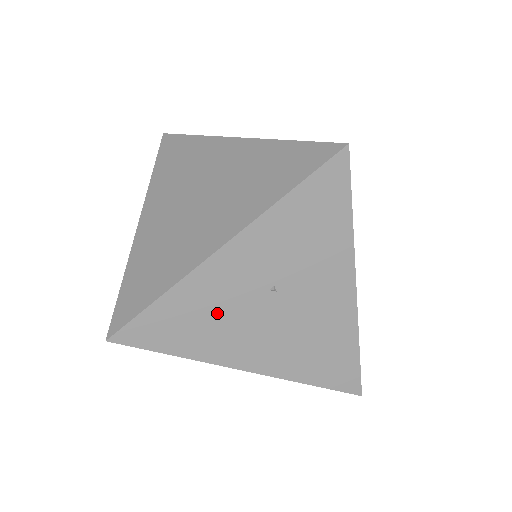
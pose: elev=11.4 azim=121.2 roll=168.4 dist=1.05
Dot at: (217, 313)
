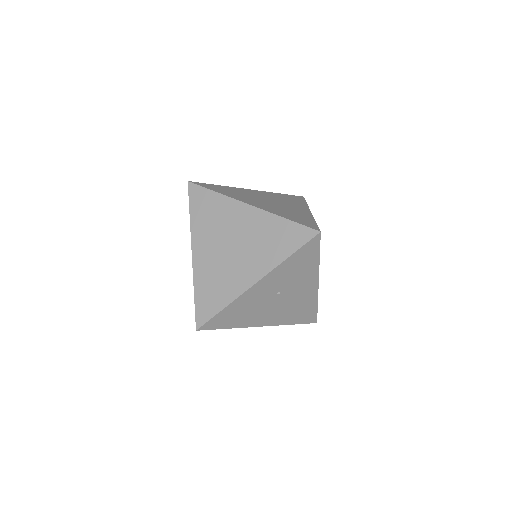
Dot at: (251, 308)
